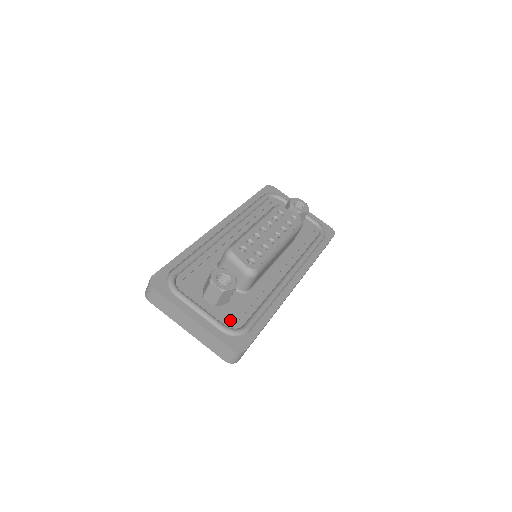
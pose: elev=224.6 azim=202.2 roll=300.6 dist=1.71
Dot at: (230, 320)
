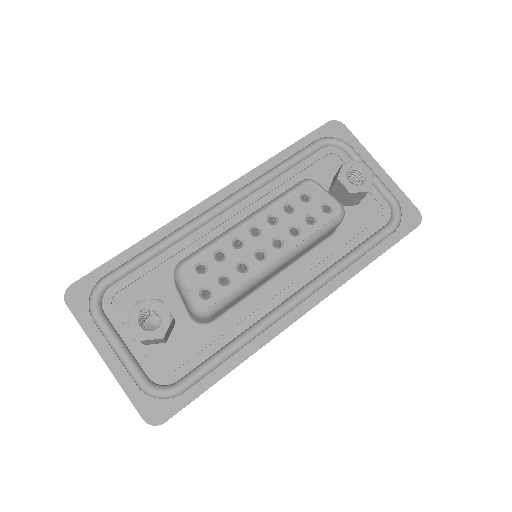
Dot at: (160, 370)
